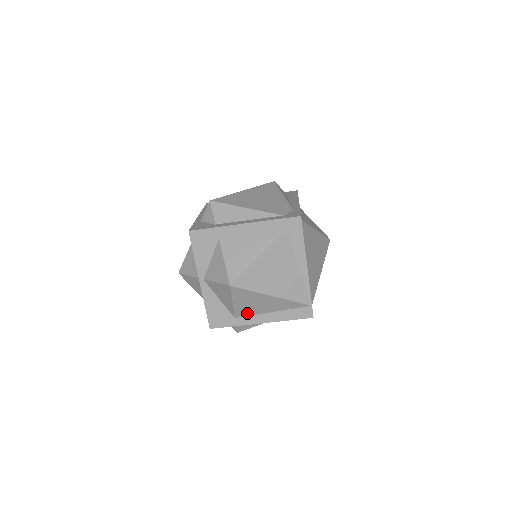
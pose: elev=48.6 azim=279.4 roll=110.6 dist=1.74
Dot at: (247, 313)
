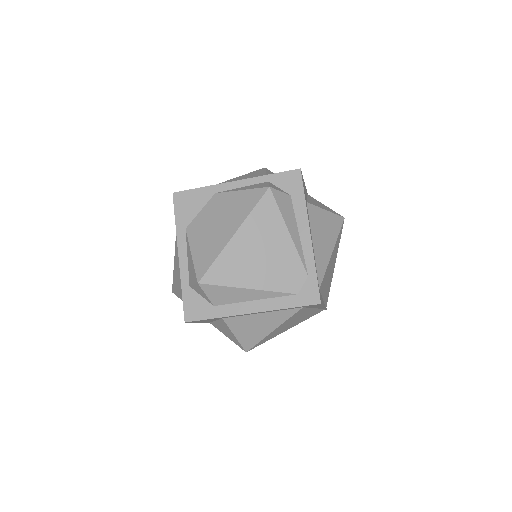
Dot at: occluded
